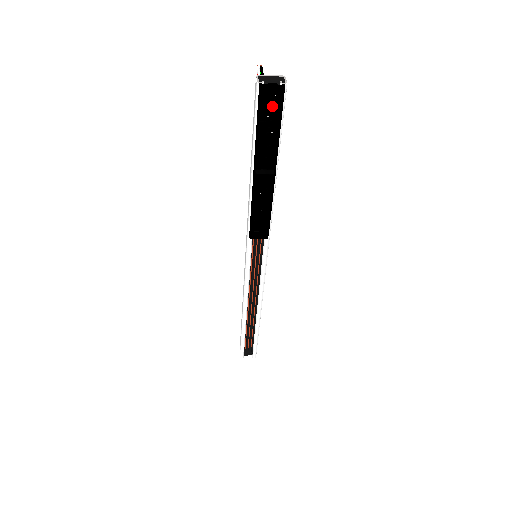
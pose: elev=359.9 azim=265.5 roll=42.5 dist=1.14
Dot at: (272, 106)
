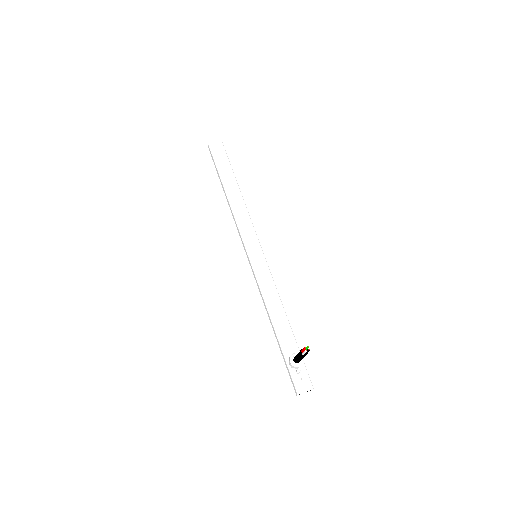
Dot at: occluded
